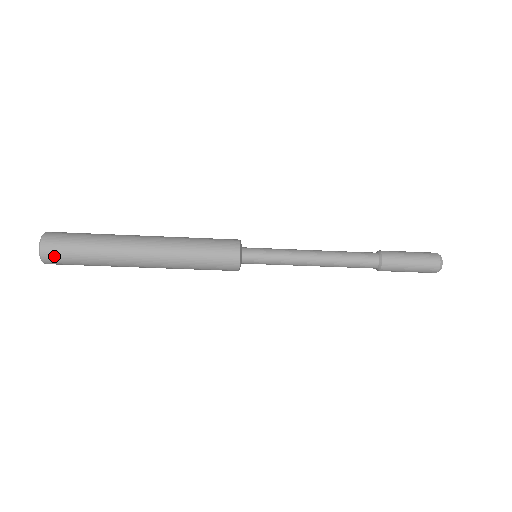
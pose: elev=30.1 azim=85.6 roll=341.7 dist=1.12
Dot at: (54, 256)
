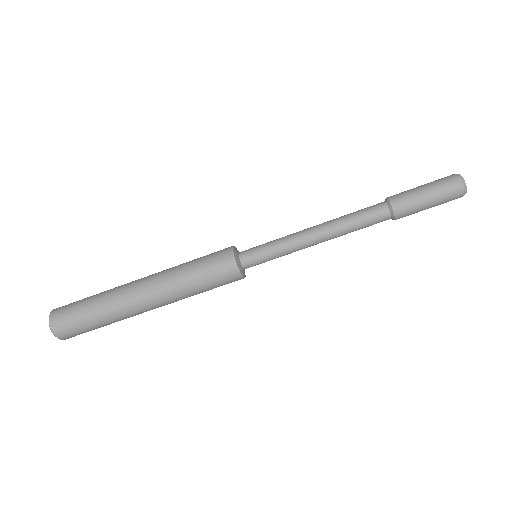
Dot at: (65, 330)
